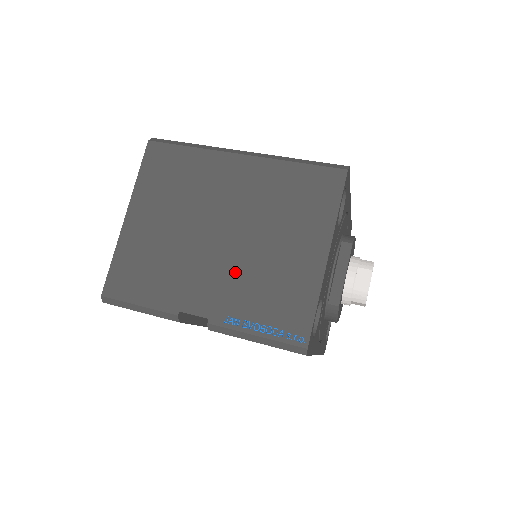
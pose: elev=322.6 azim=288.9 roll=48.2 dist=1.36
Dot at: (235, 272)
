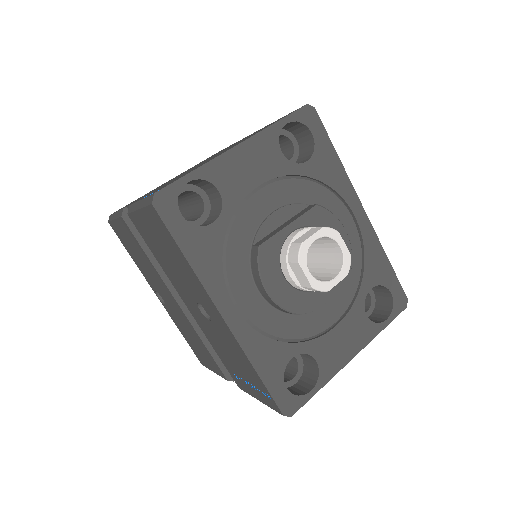
Dot at: occluded
